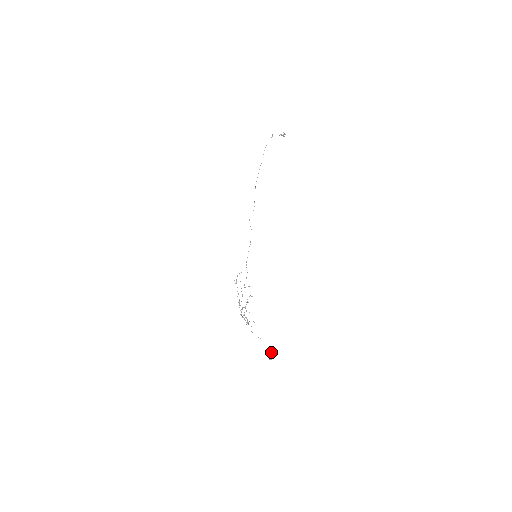
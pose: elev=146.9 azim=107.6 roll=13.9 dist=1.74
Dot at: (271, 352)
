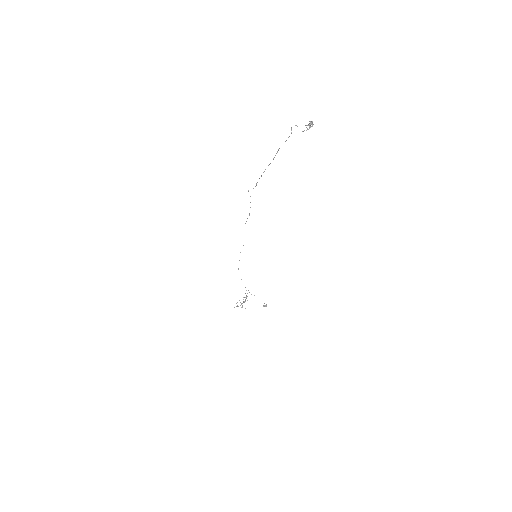
Dot at: (266, 304)
